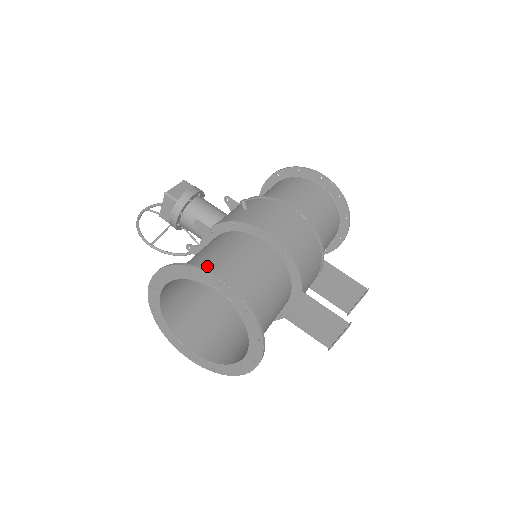
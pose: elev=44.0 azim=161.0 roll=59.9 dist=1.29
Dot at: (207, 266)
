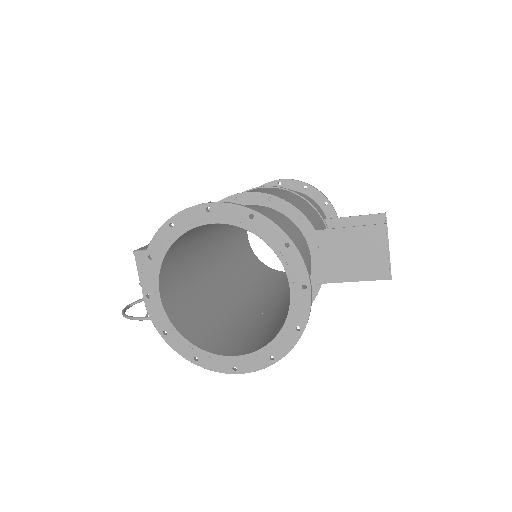
Dot at: occluded
